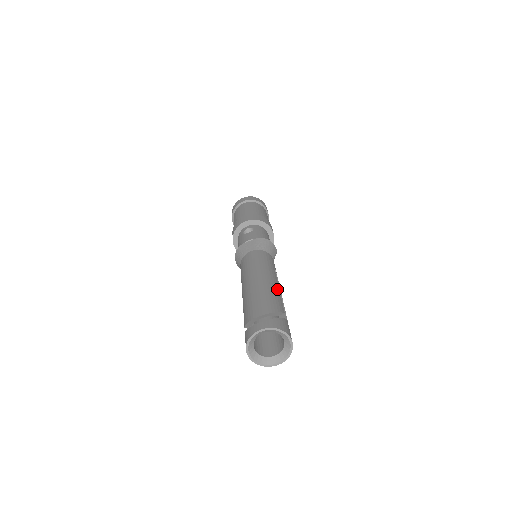
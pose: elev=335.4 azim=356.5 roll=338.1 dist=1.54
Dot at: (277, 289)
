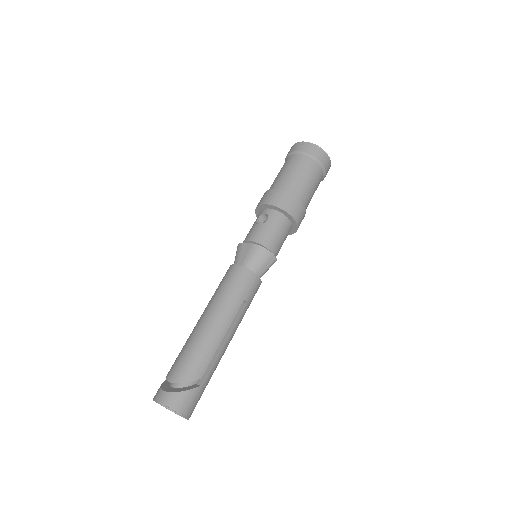
Dot at: (217, 341)
